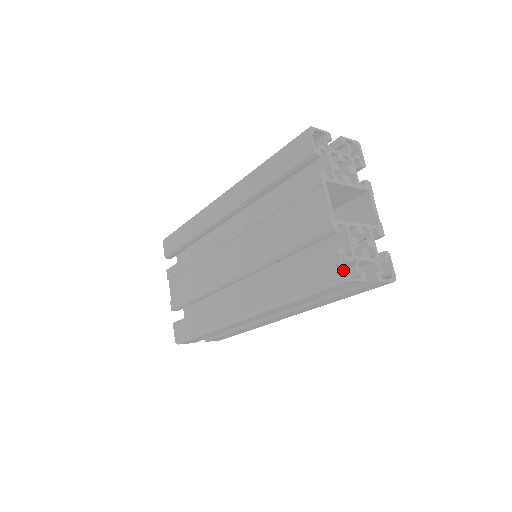
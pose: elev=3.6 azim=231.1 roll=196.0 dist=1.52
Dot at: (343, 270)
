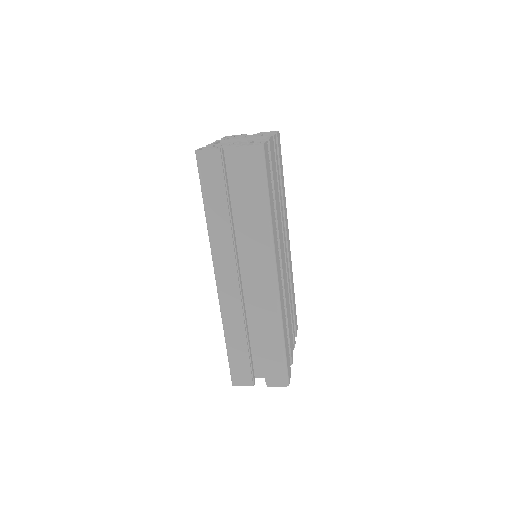
Dot at: occluded
